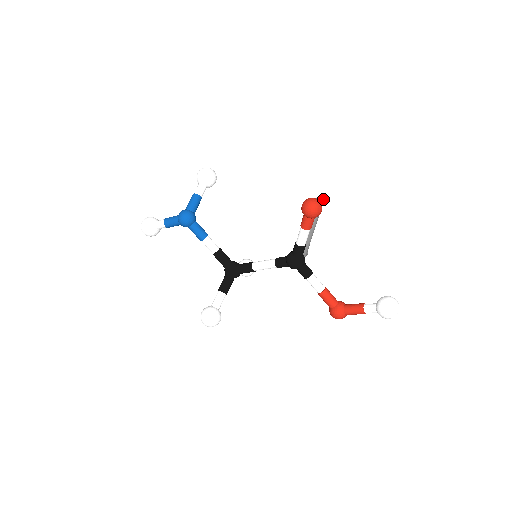
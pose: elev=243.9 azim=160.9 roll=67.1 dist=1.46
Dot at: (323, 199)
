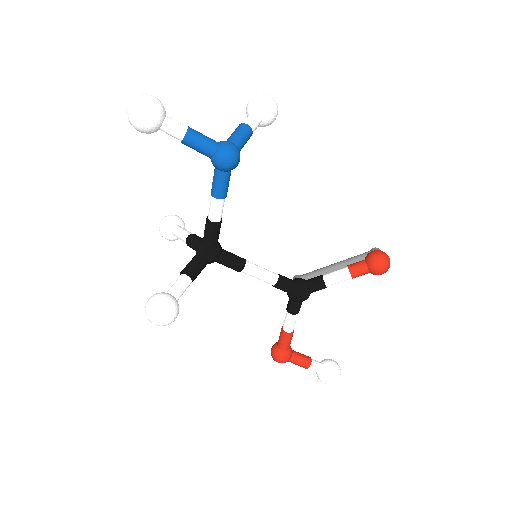
Dot at: occluded
